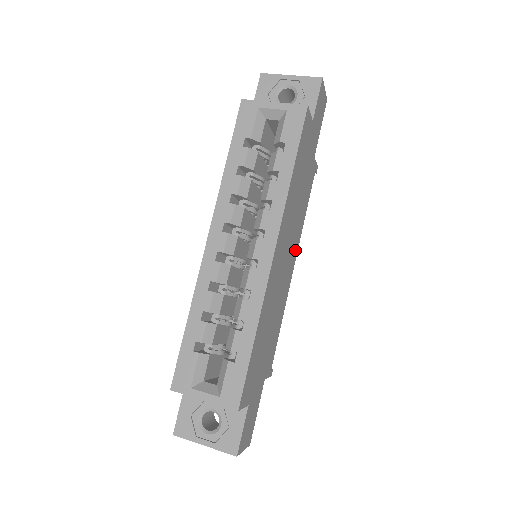
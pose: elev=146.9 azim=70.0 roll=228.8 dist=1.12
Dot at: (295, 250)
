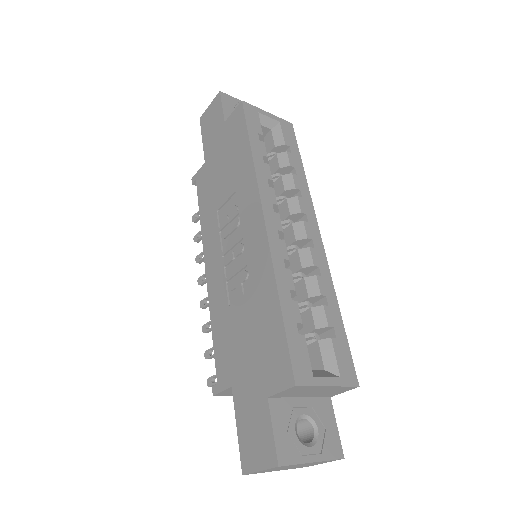
Dot at: occluded
